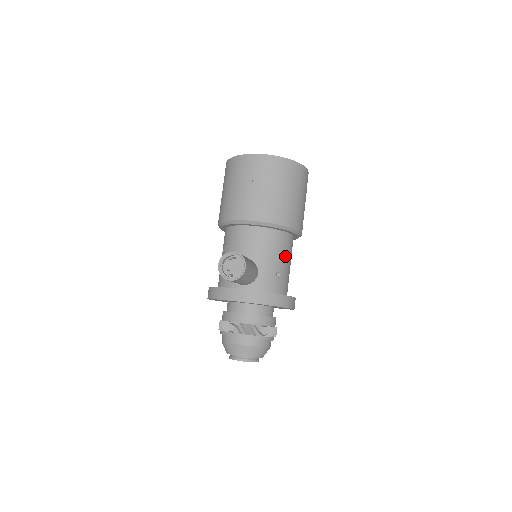
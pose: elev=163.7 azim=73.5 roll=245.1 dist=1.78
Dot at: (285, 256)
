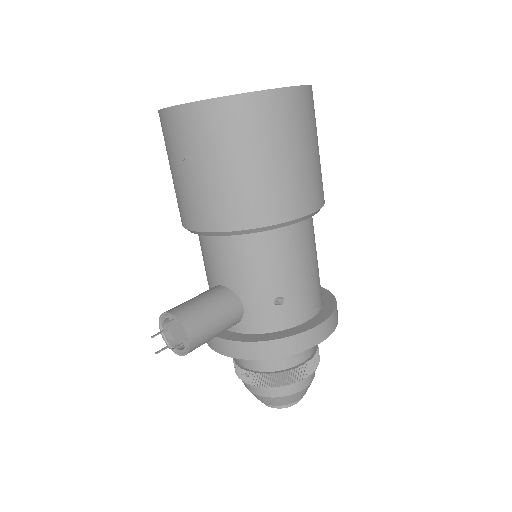
Dot at: (286, 265)
